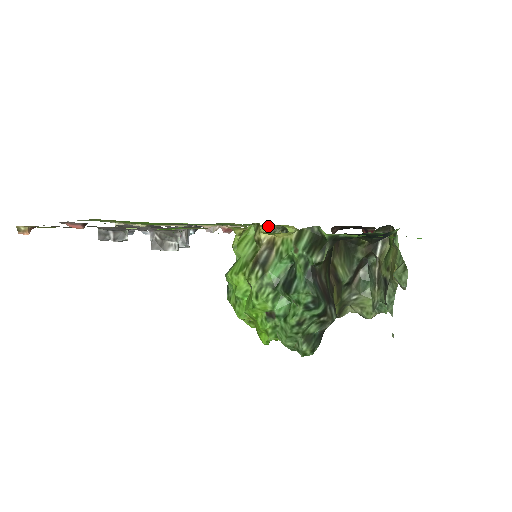
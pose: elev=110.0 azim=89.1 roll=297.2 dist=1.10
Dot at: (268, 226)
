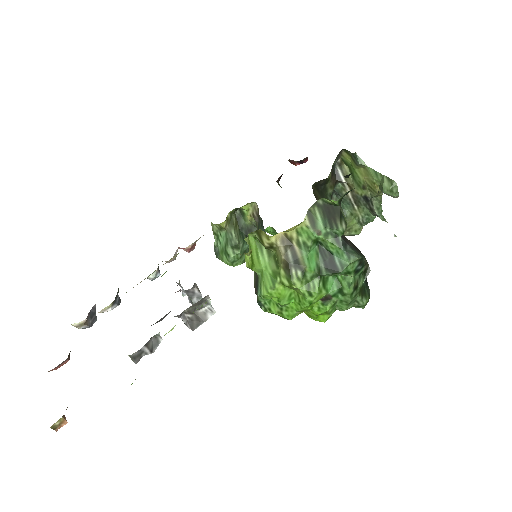
Dot at: occluded
